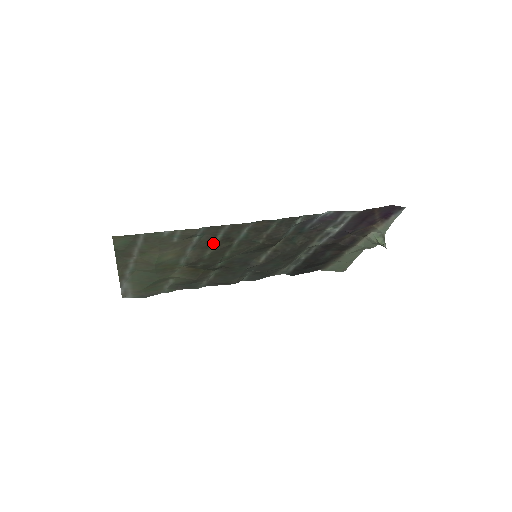
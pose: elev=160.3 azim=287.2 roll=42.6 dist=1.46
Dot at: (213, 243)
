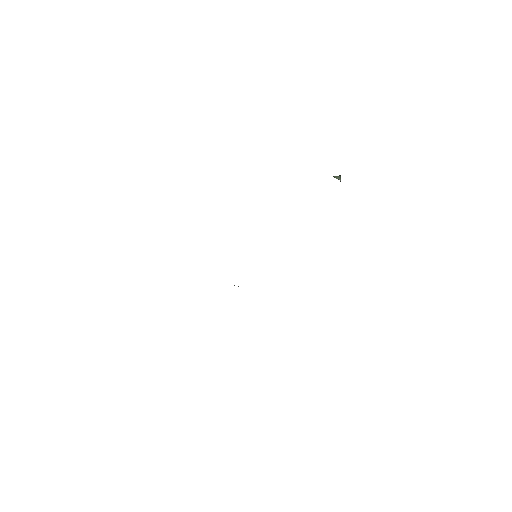
Dot at: occluded
